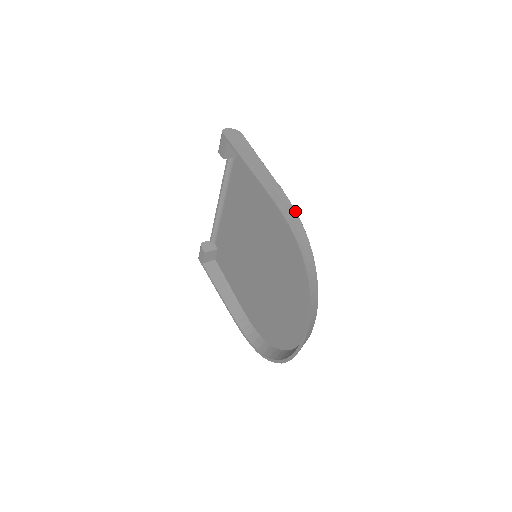
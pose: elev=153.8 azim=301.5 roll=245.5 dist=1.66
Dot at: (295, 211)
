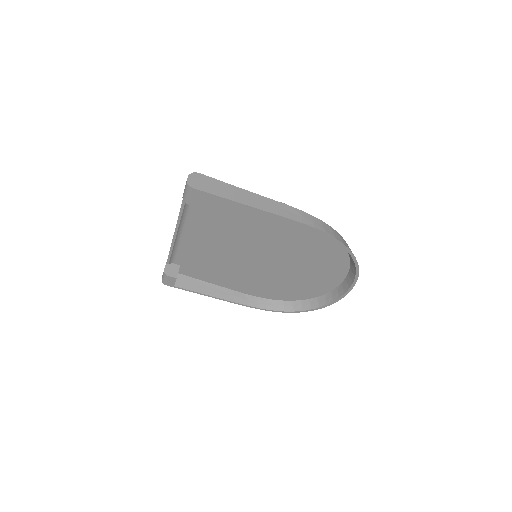
Dot at: (312, 216)
